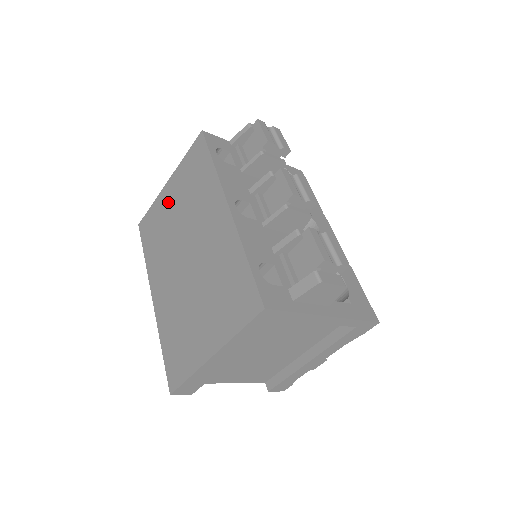
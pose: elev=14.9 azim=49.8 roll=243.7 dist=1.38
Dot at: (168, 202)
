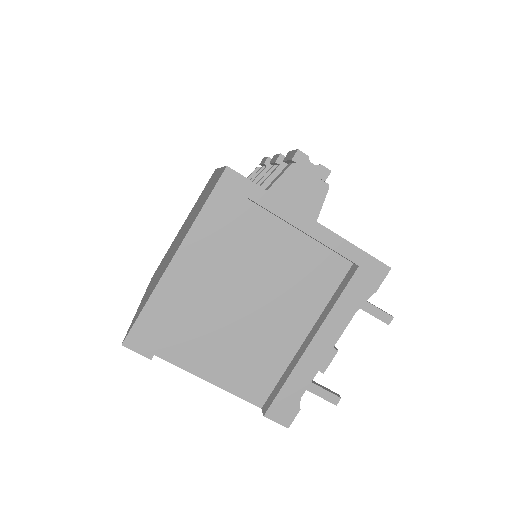
Dot at: occluded
